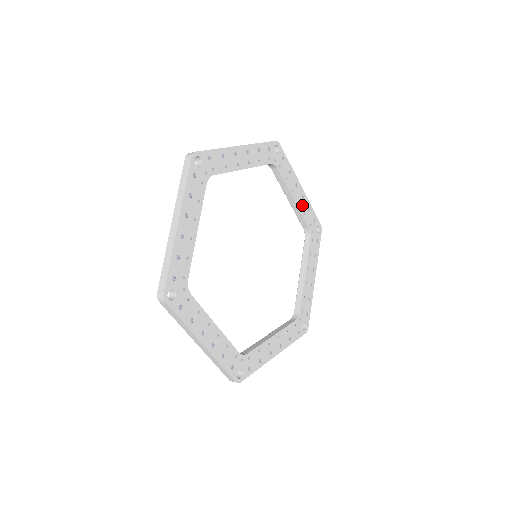
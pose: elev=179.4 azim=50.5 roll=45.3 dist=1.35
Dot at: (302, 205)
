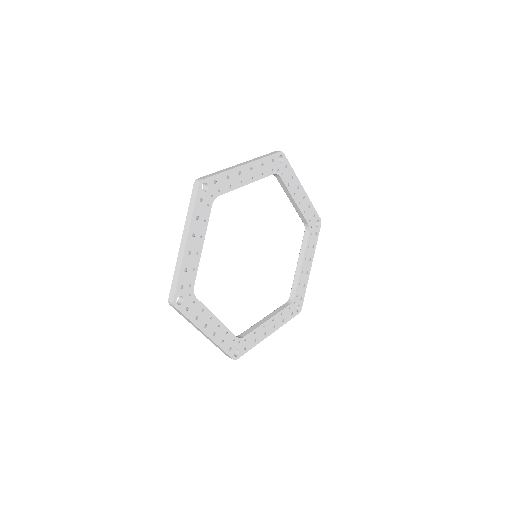
Dot at: (256, 173)
